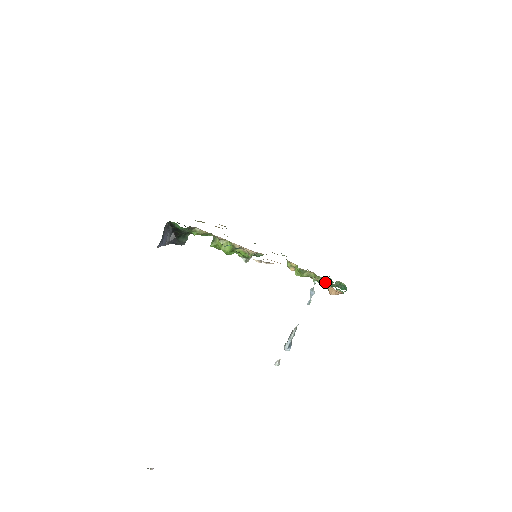
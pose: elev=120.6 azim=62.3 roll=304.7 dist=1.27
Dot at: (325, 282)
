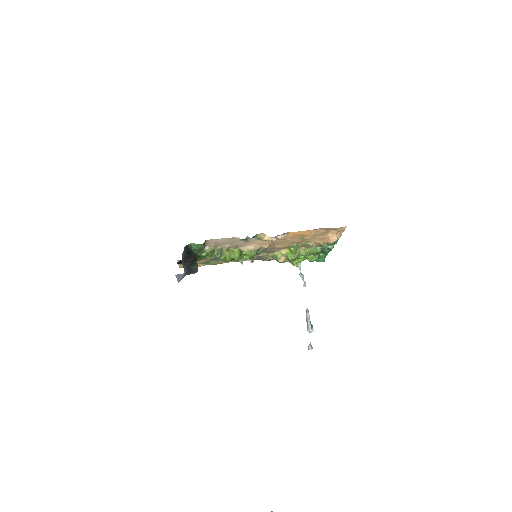
Dot at: (315, 249)
